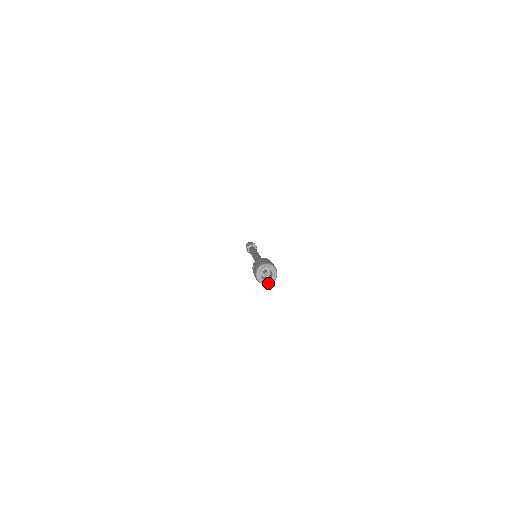
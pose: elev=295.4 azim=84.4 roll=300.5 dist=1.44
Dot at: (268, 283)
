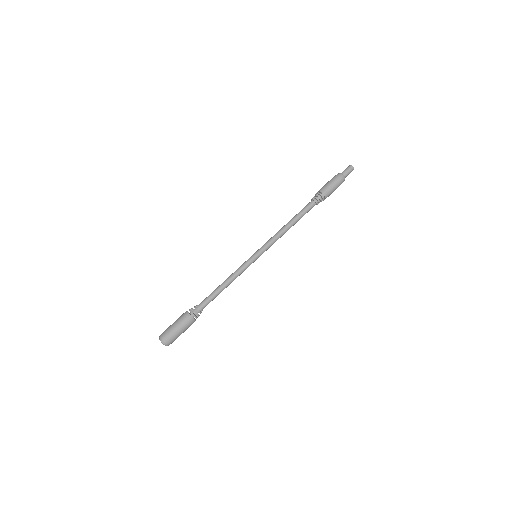
Dot at: occluded
